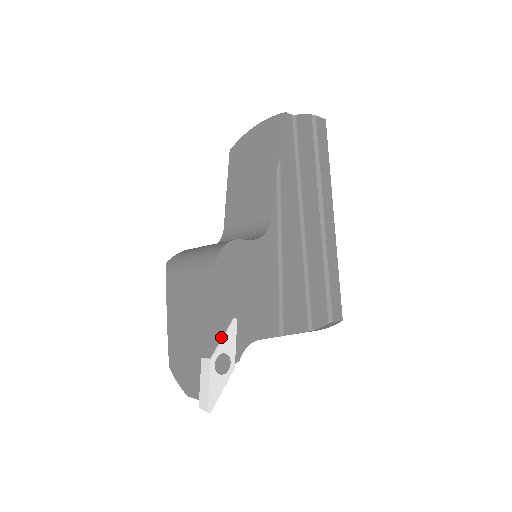
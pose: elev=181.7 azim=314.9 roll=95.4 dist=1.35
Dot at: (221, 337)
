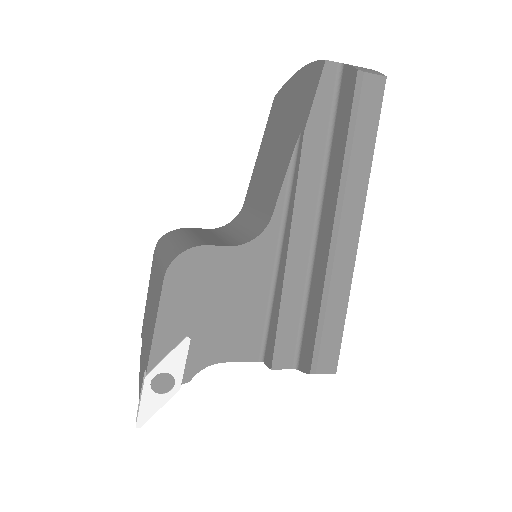
Dot at: (165, 355)
